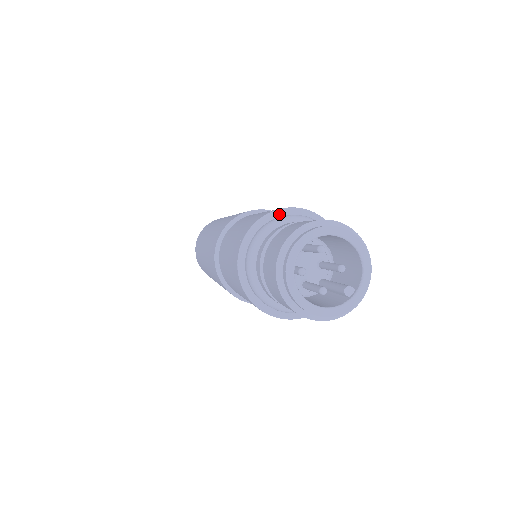
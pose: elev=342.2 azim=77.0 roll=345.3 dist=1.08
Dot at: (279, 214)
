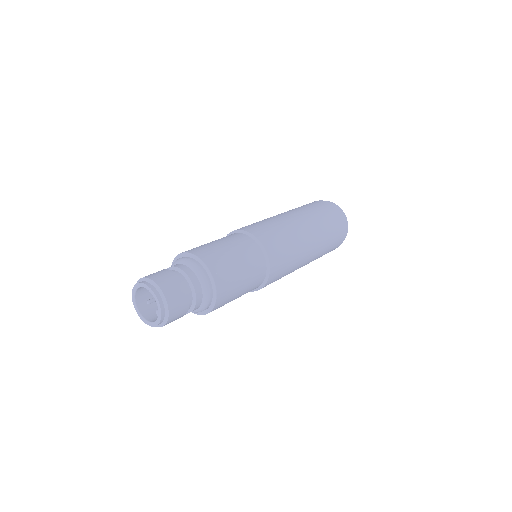
Dot at: (178, 257)
